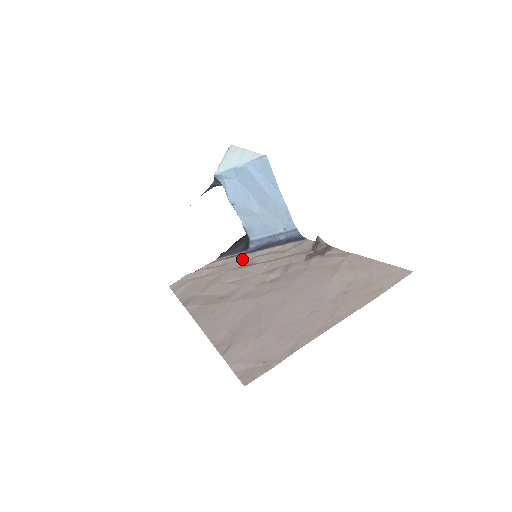
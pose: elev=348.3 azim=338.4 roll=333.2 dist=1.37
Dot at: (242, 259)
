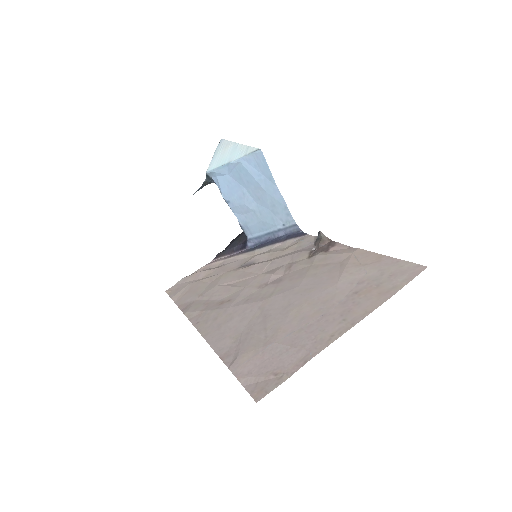
Dot at: (240, 259)
